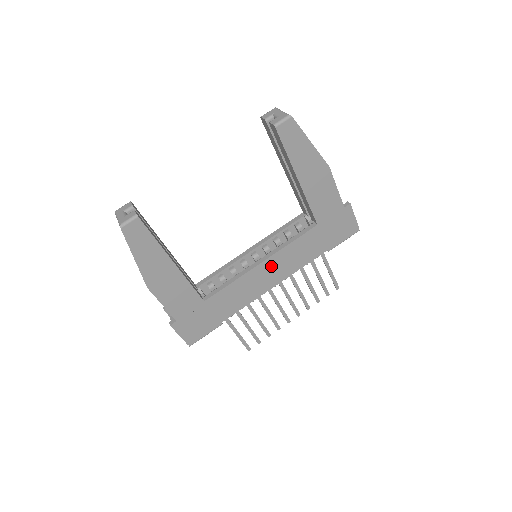
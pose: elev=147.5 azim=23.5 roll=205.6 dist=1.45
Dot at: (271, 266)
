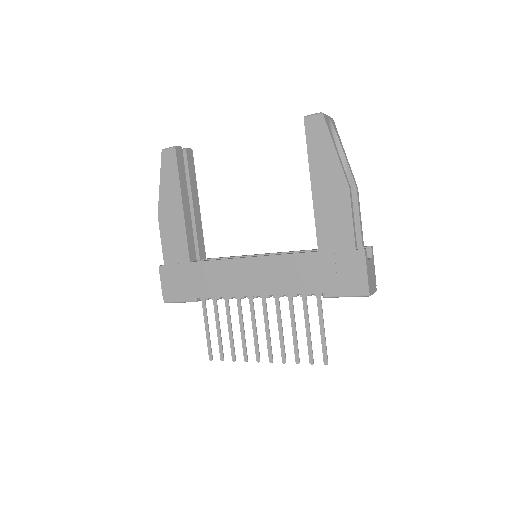
Dot at: (257, 268)
